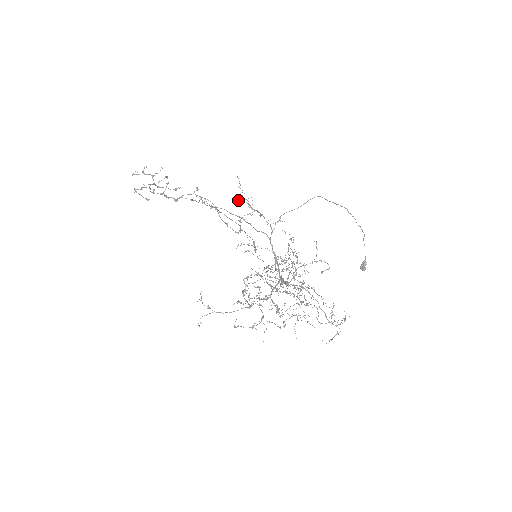
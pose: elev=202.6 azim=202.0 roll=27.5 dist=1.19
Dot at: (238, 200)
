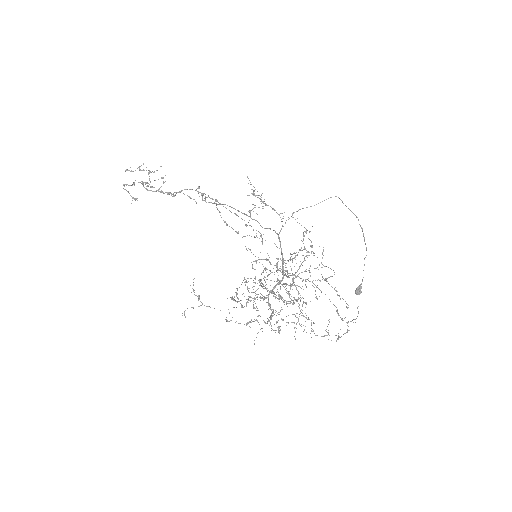
Dot at: (248, 195)
